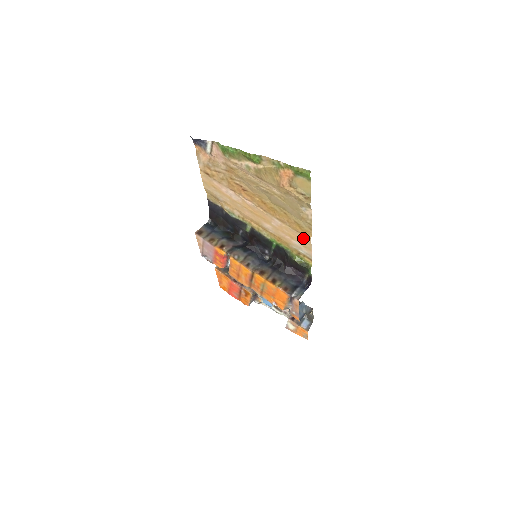
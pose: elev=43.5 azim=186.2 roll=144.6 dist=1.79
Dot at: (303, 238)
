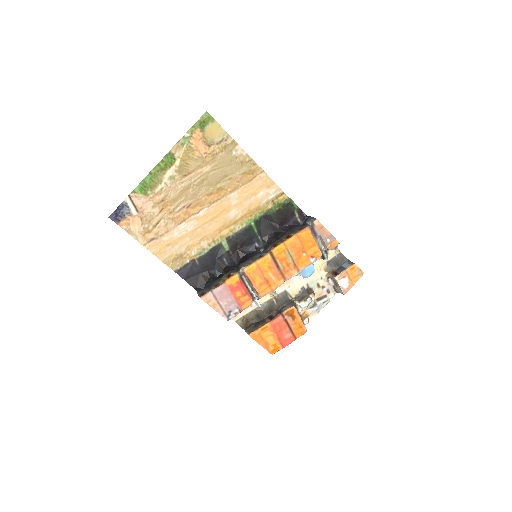
Dot at: (260, 180)
